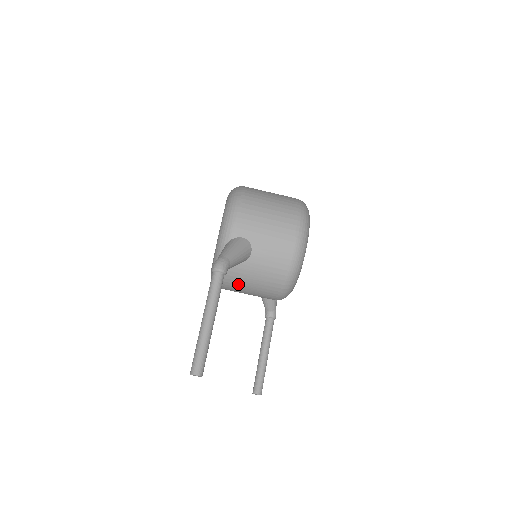
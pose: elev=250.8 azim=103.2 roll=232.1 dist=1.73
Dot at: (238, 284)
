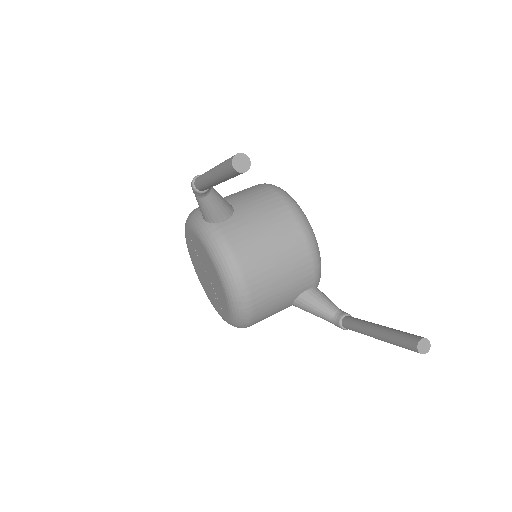
Dot at: (251, 245)
